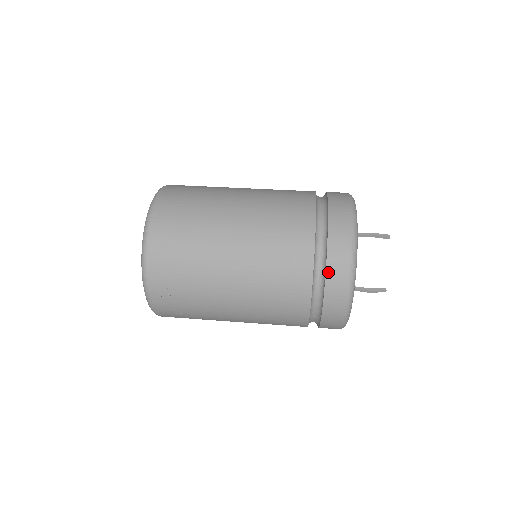
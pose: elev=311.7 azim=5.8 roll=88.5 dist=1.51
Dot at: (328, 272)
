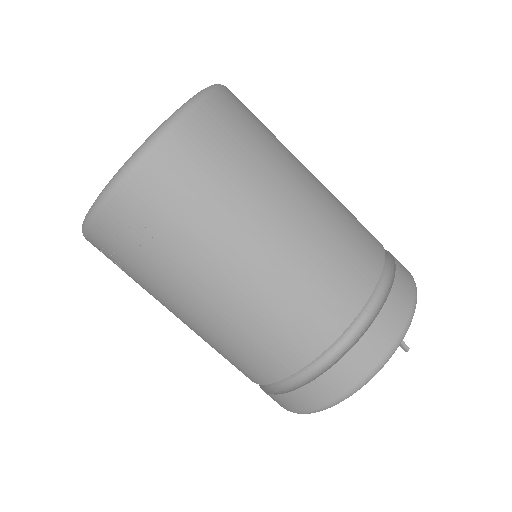
Dot at: (325, 376)
